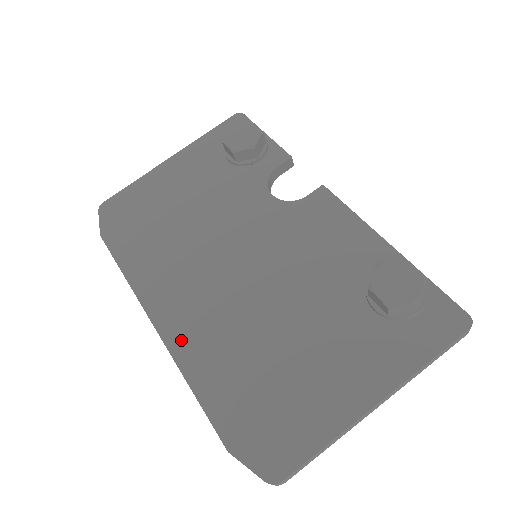
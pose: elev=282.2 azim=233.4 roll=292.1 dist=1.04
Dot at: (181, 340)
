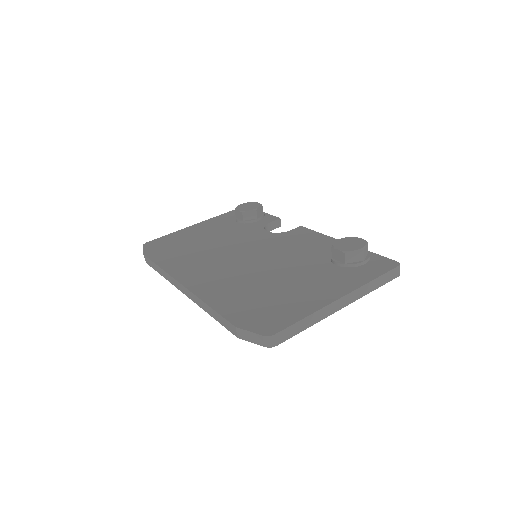
Dot at: (202, 288)
